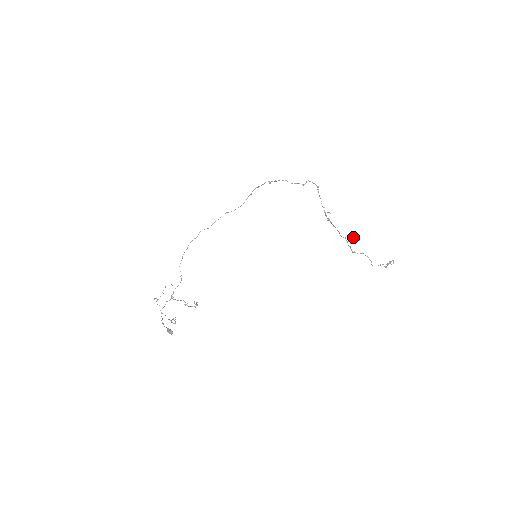
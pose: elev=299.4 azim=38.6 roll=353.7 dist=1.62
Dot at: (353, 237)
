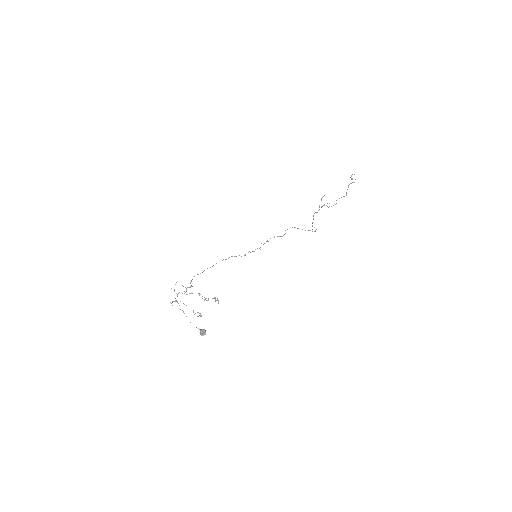
Dot at: (321, 200)
